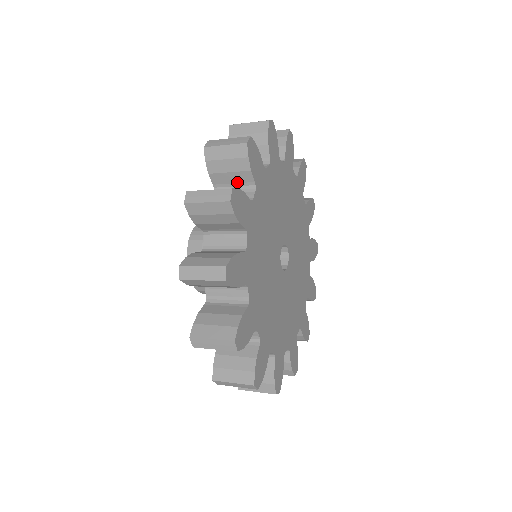
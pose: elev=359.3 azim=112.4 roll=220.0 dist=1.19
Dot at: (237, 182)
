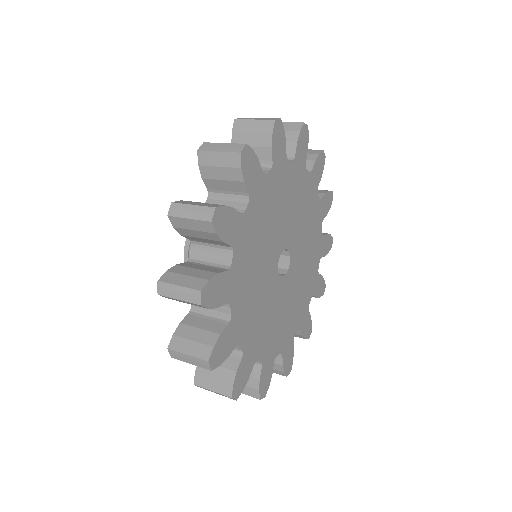
Dot at: (212, 243)
